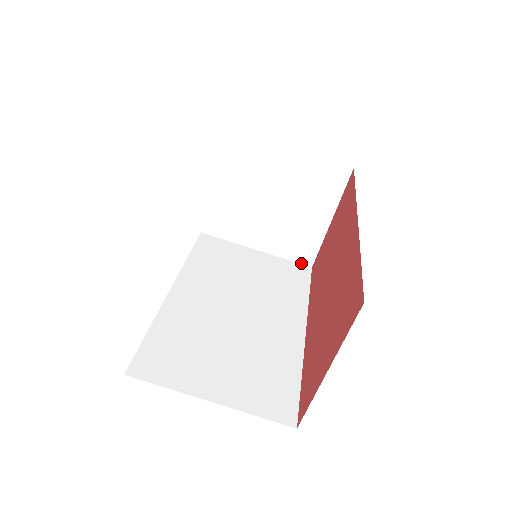
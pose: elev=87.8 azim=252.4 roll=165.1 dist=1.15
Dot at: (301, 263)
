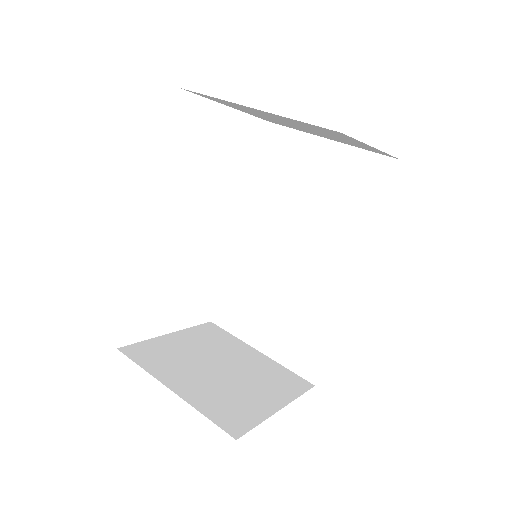
Dot at: (223, 429)
